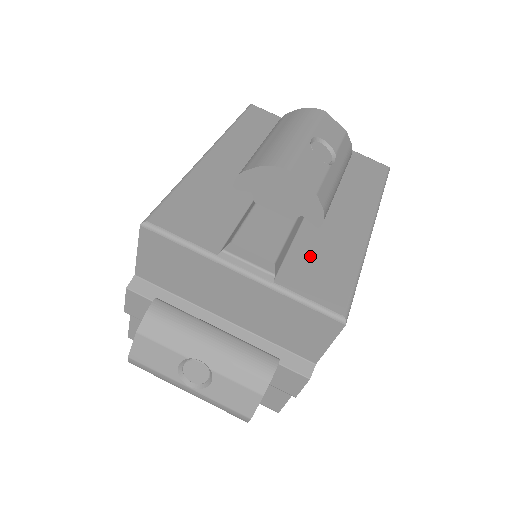
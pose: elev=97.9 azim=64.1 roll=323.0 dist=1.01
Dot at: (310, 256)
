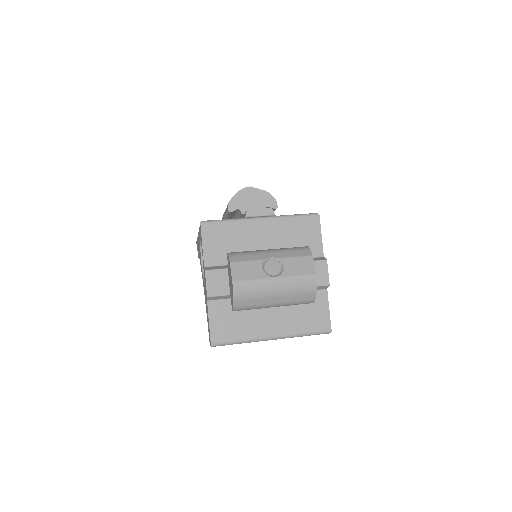
Dot at: occluded
